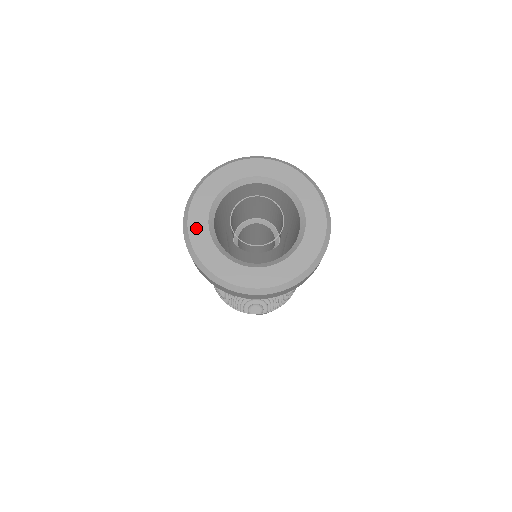
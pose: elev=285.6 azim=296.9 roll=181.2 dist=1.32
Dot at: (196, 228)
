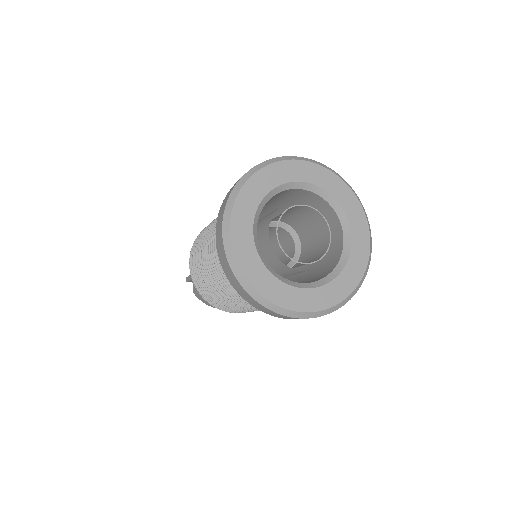
Dot at: (263, 179)
